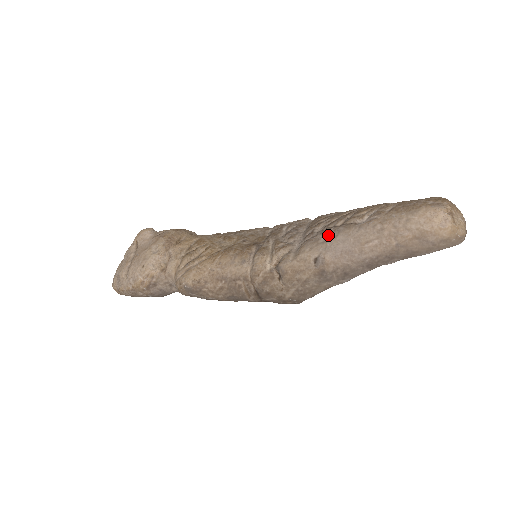
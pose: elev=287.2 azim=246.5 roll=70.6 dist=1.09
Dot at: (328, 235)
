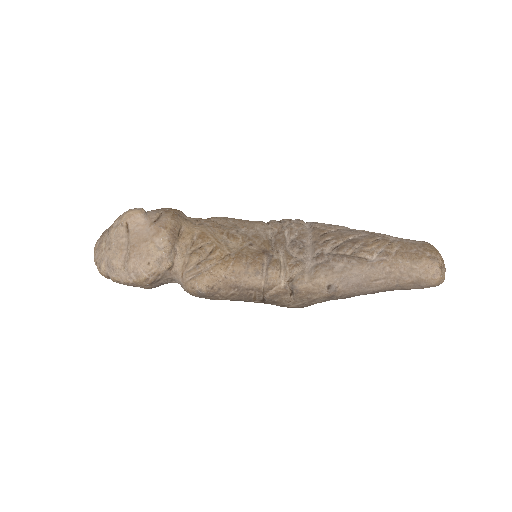
Dot at: (342, 265)
